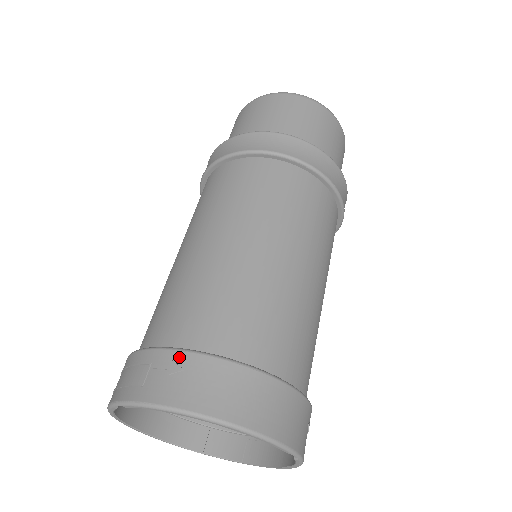
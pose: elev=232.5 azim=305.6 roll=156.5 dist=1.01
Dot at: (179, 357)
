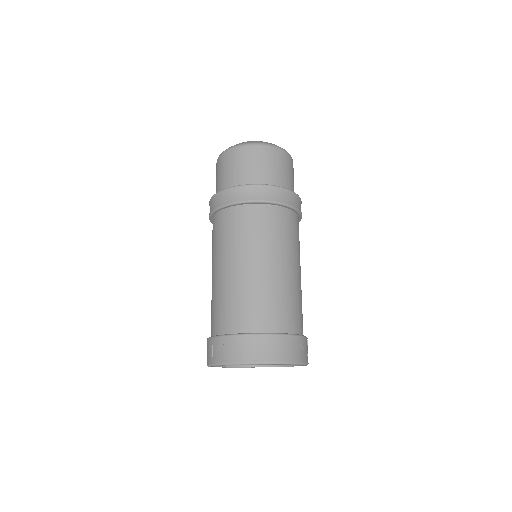
Dot at: (221, 340)
